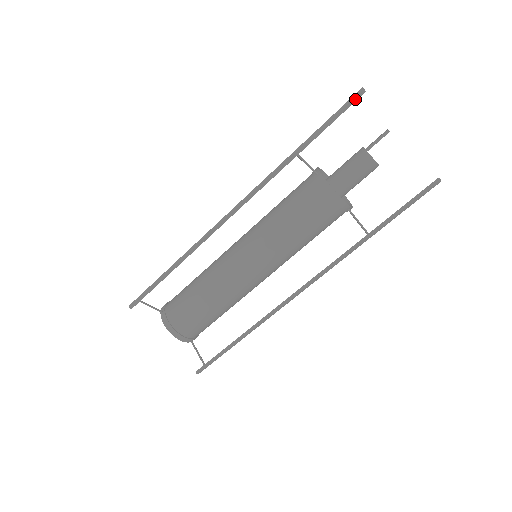
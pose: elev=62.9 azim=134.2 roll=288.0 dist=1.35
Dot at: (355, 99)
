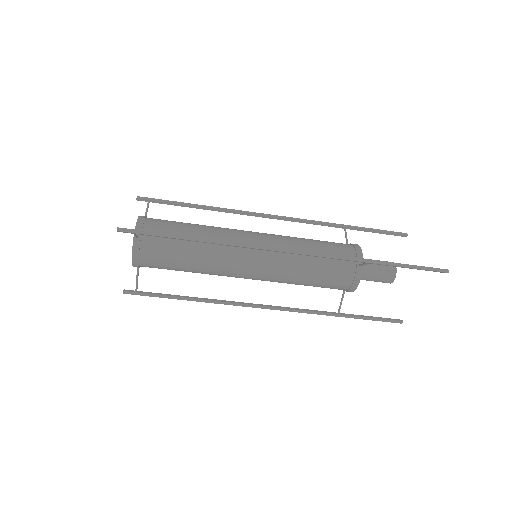
Dot at: occluded
